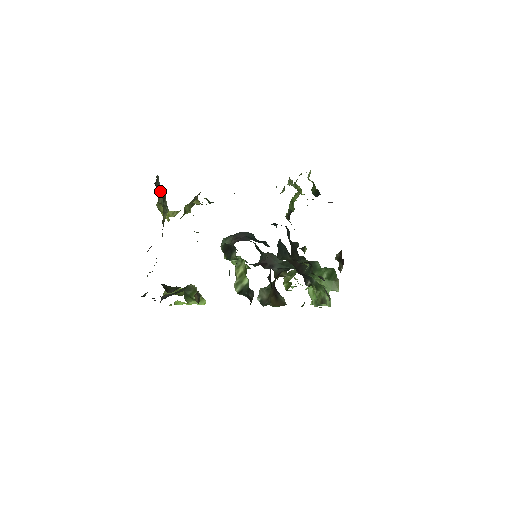
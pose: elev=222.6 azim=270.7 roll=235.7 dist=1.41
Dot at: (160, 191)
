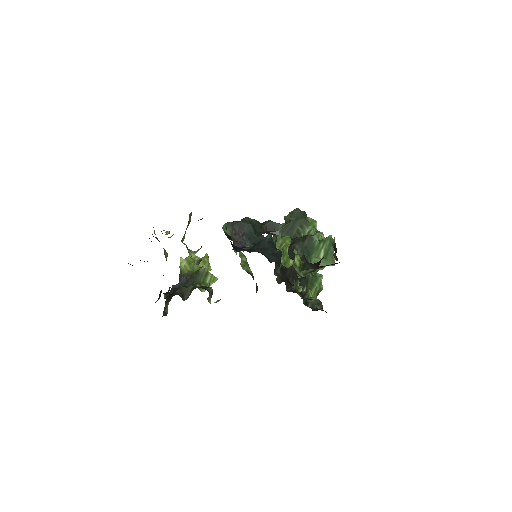
Dot at: occluded
